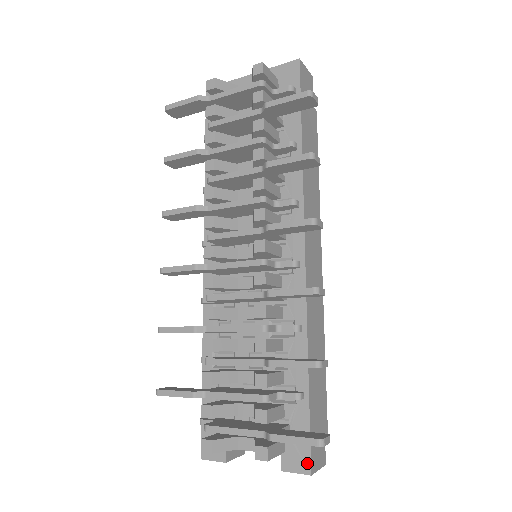
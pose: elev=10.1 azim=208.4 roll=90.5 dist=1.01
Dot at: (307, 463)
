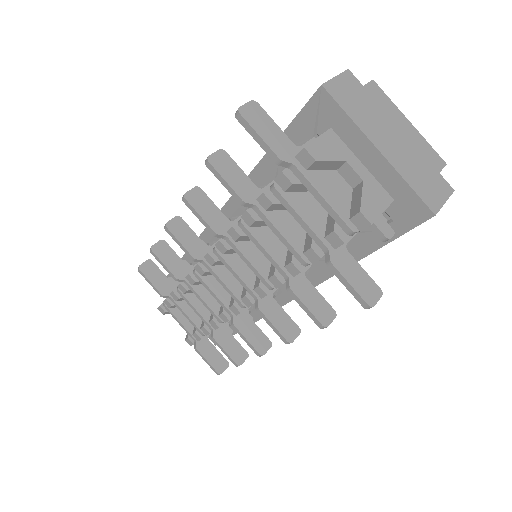
Dot at: occluded
